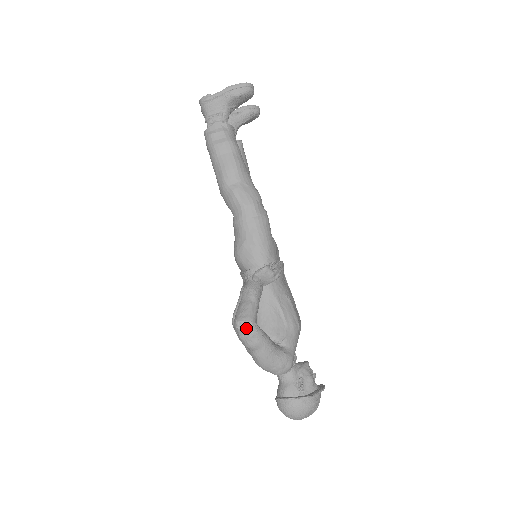
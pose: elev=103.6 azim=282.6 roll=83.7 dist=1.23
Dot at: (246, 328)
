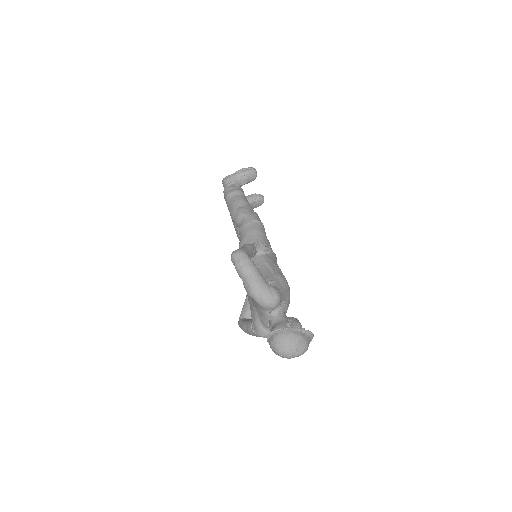
Dot at: (239, 254)
